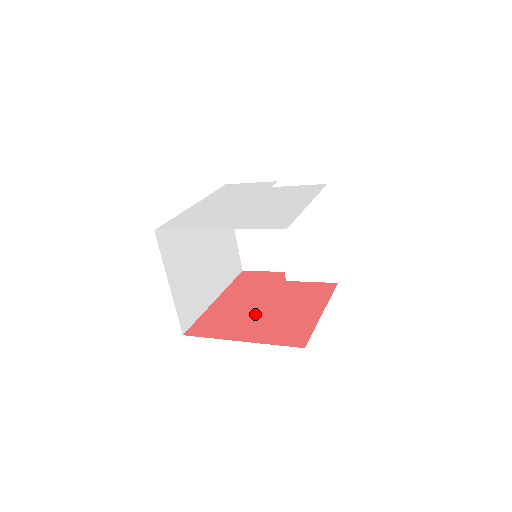
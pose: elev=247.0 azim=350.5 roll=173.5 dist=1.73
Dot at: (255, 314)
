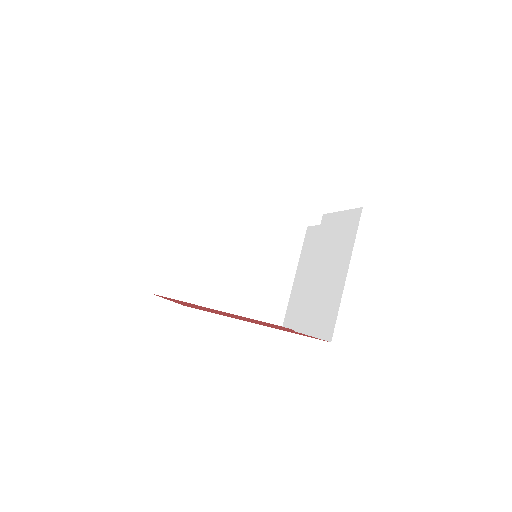
Dot at: occluded
